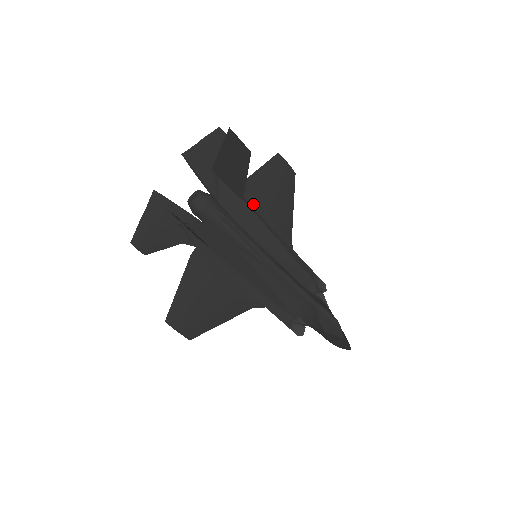
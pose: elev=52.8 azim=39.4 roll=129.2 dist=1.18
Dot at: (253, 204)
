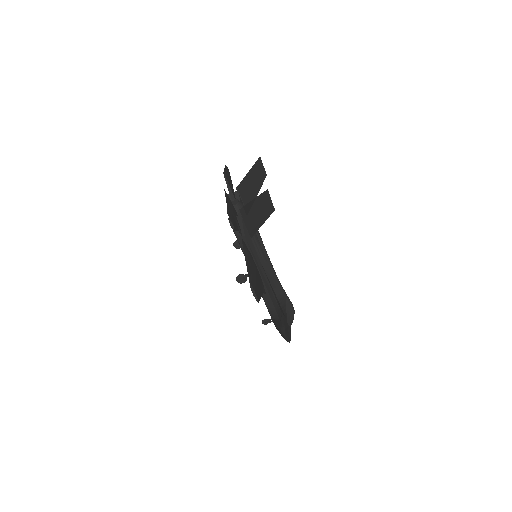
Dot at: occluded
